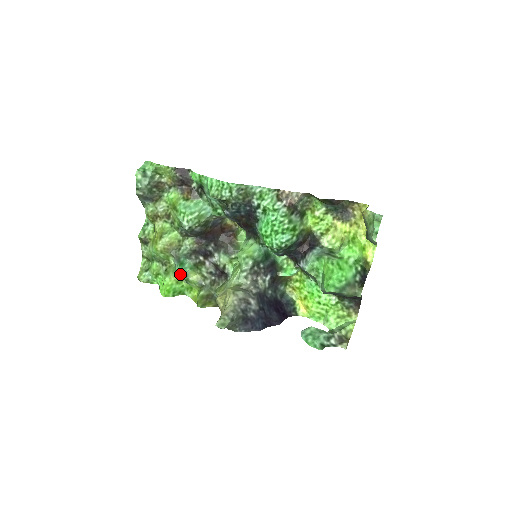
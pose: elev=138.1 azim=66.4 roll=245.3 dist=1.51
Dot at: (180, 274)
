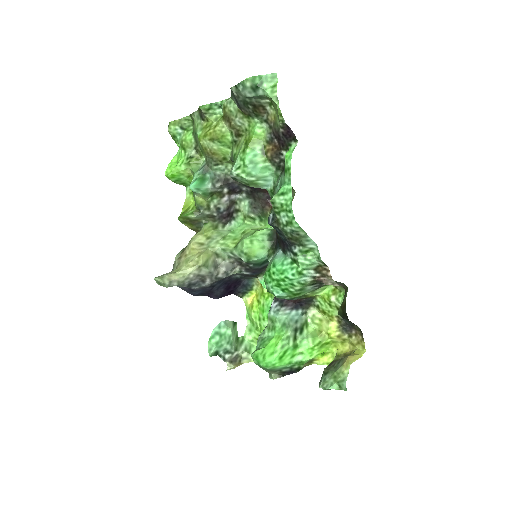
Dot at: (191, 186)
